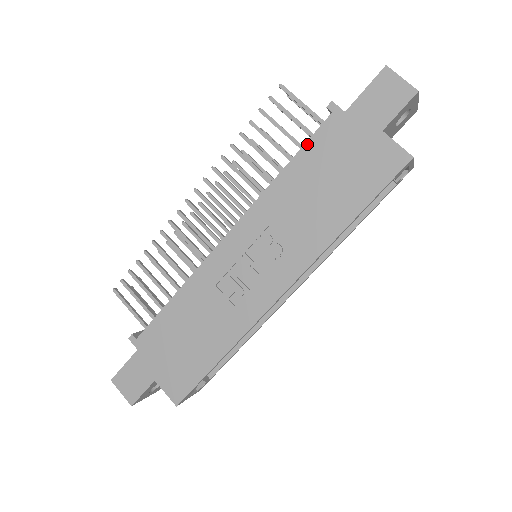
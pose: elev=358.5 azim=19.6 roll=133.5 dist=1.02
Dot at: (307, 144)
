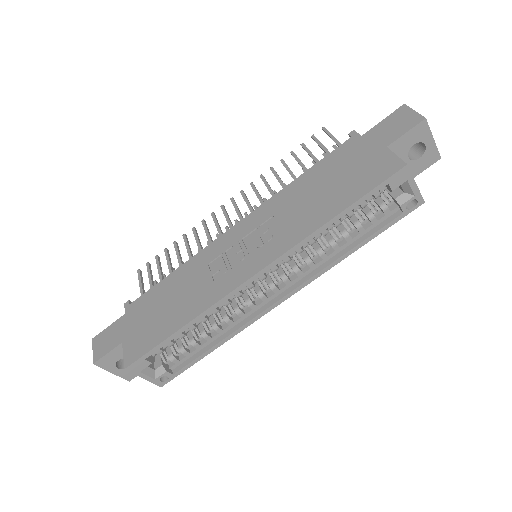
Dot at: (324, 159)
